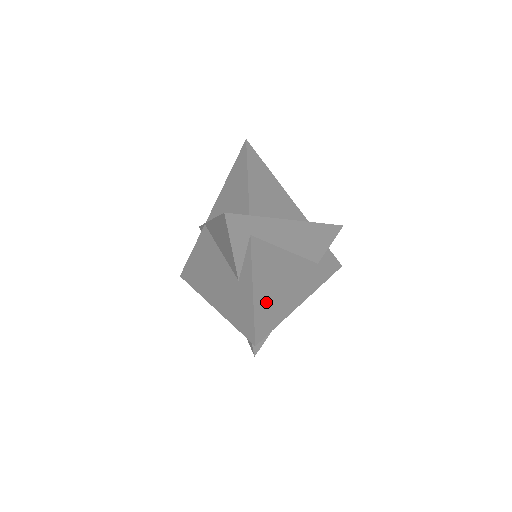
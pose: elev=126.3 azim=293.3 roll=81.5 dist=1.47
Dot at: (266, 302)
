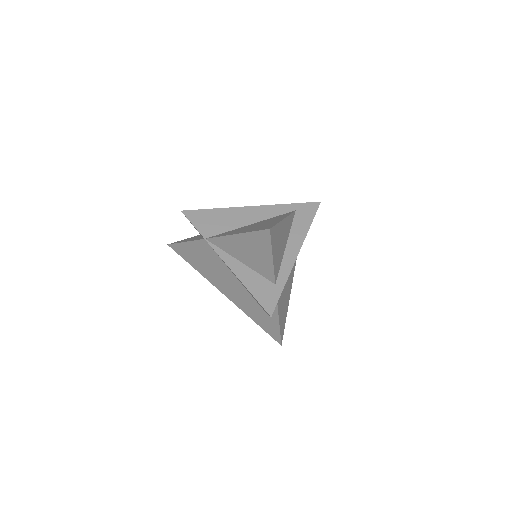
Dot at: (283, 315)
